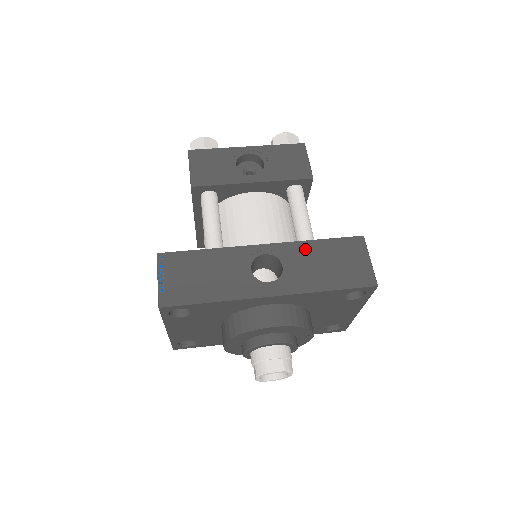
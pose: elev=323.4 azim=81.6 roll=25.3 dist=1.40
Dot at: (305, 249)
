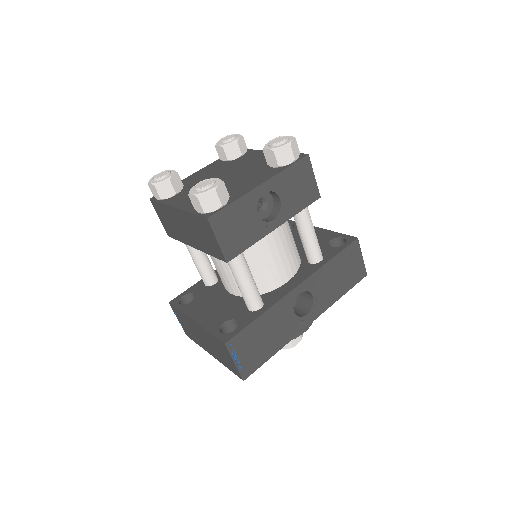
Dot at: (324, 273)
